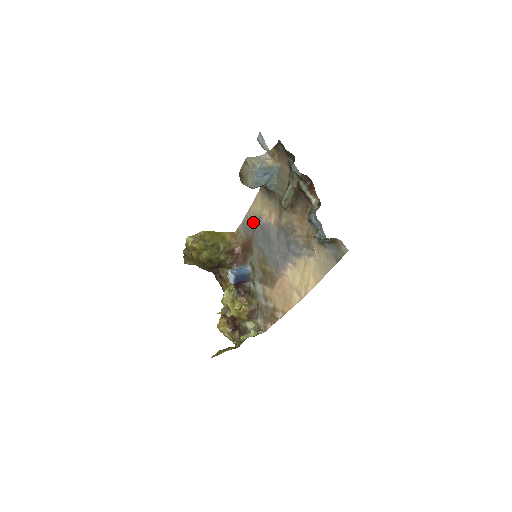
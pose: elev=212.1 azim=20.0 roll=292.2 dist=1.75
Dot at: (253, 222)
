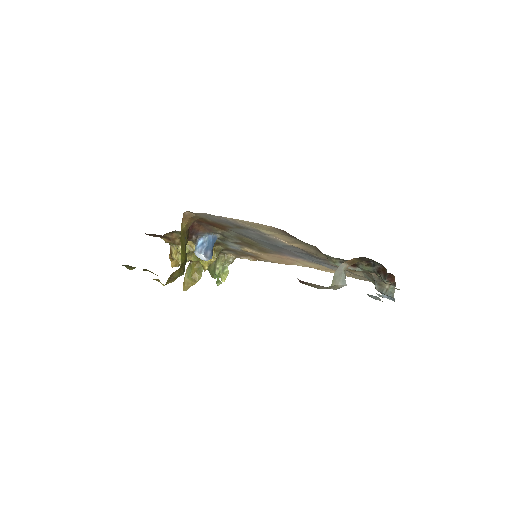
Dot at: (241, 227)
